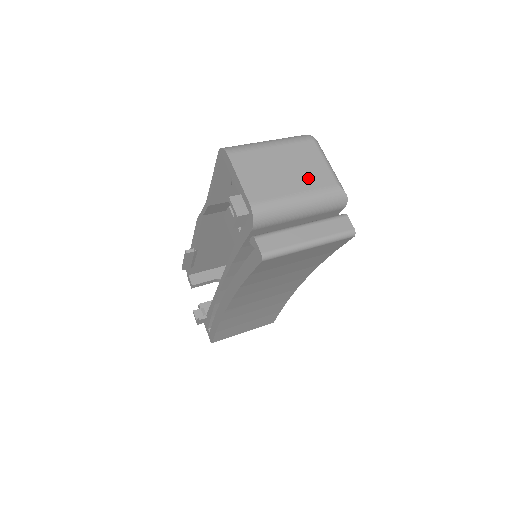
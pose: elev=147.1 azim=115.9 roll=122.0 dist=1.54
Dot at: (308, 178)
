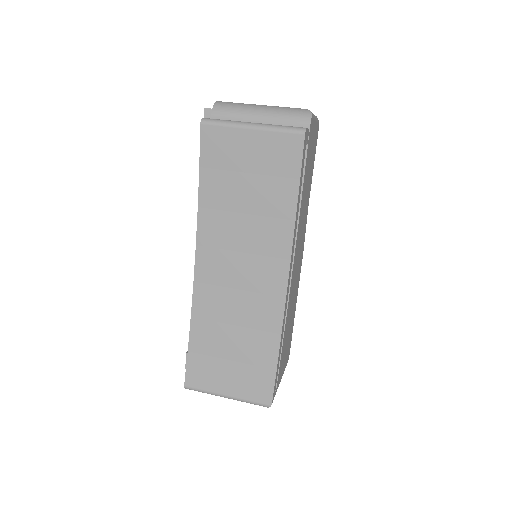
Dot at: occluded
